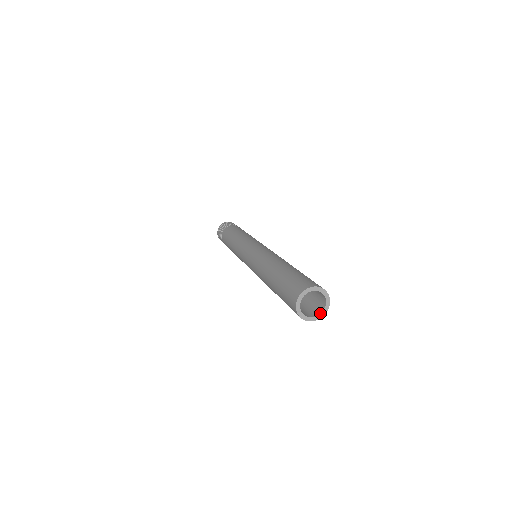
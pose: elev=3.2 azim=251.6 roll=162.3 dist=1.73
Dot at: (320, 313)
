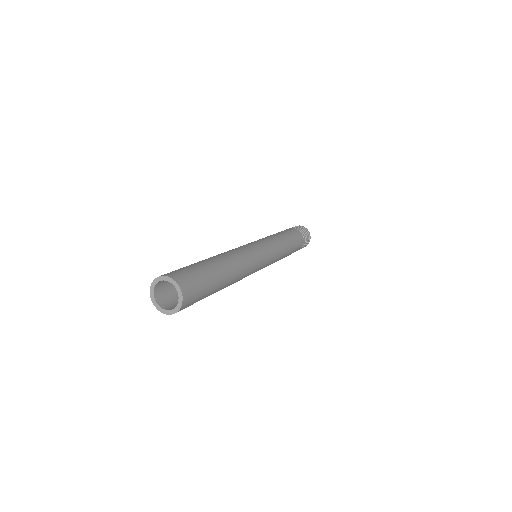
Dot at: occluded
